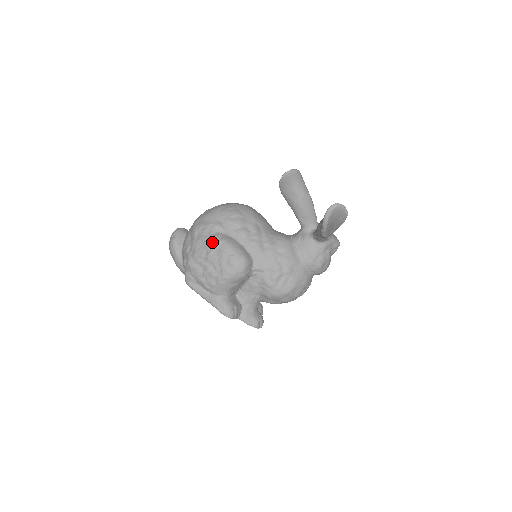
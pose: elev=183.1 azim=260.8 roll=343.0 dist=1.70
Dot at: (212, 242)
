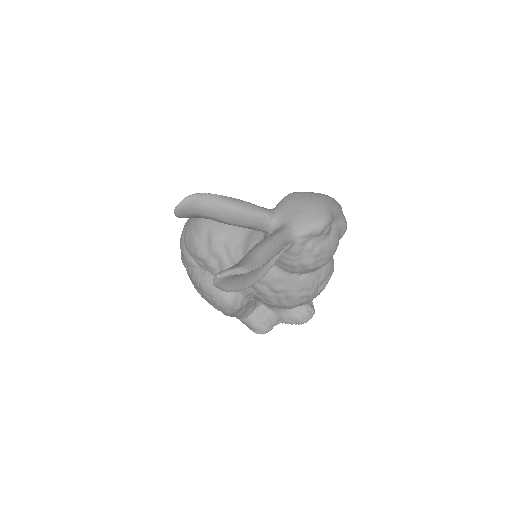
Dot at: occluded
